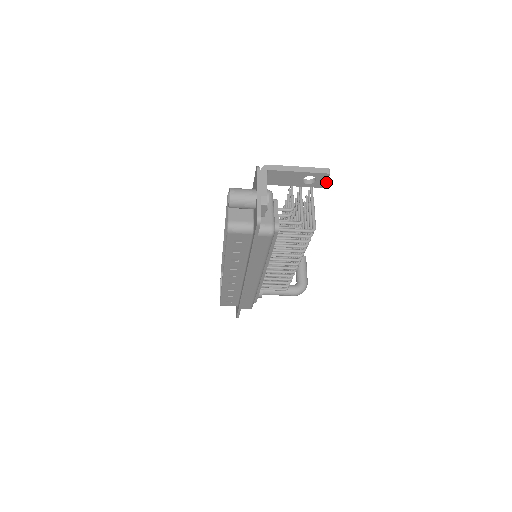
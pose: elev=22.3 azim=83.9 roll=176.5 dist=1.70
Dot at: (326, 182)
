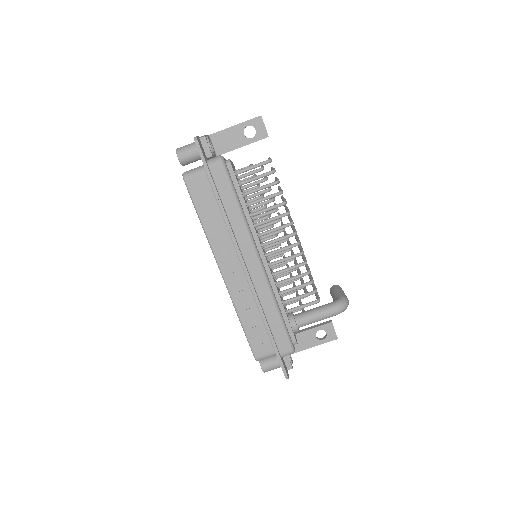
Dot at: (265, 128)
